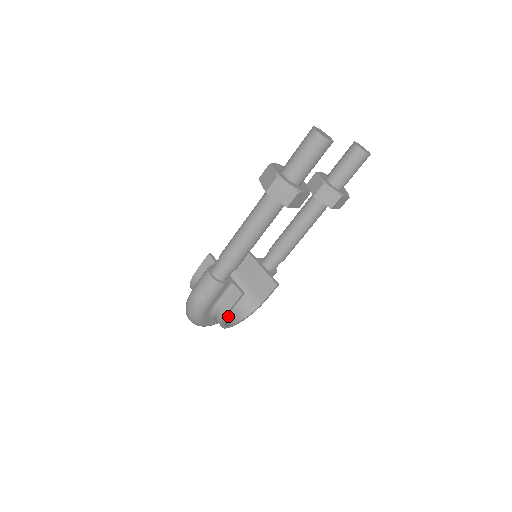
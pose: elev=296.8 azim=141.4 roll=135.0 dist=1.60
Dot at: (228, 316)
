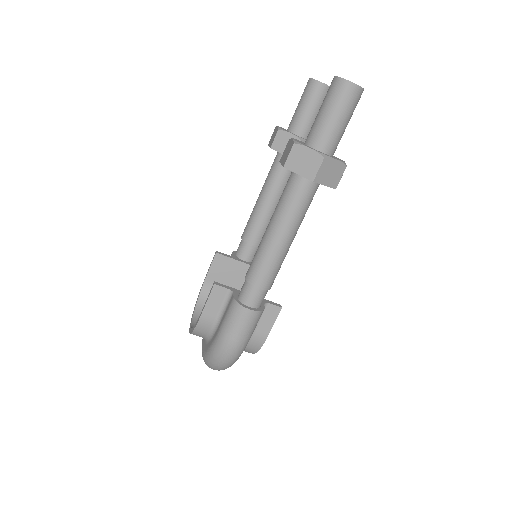
Dot at: occluded
